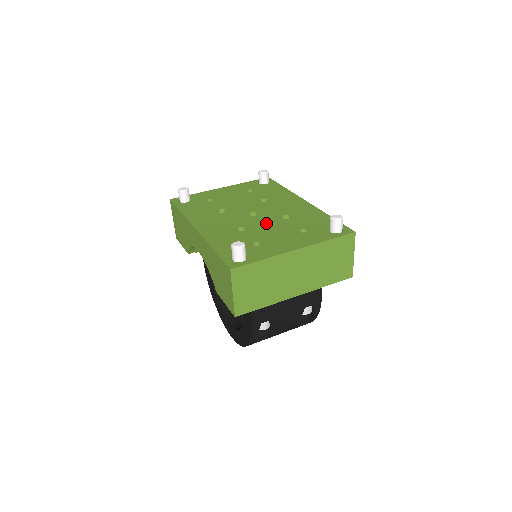
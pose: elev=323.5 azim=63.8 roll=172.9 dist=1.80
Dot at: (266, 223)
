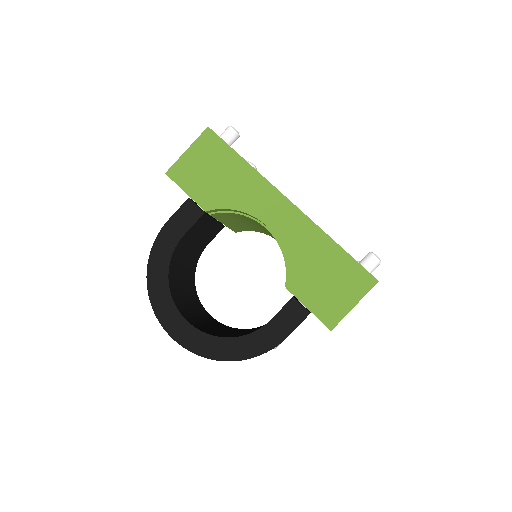
Dot at: occluded
